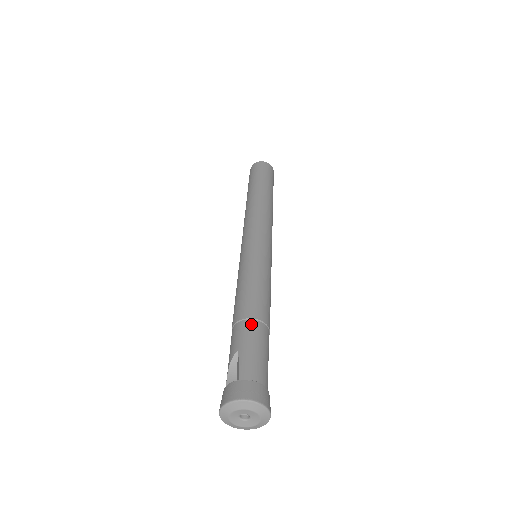
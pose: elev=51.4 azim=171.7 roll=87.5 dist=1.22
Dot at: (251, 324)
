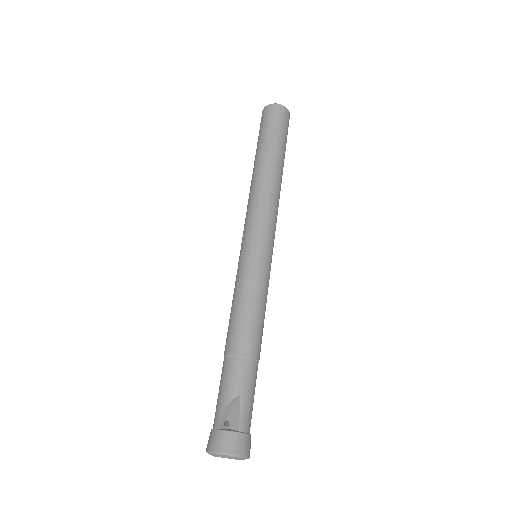
Dot at: (253, 366)
